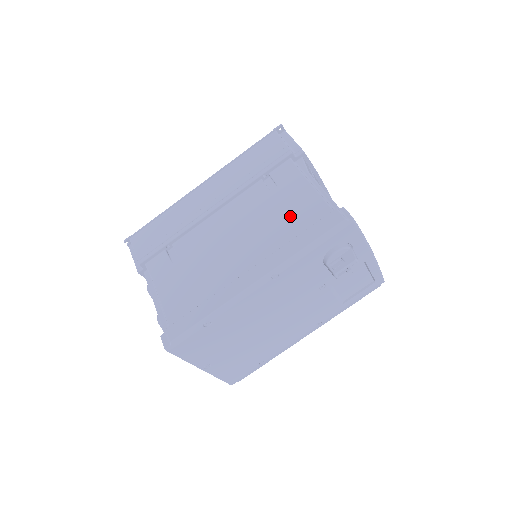
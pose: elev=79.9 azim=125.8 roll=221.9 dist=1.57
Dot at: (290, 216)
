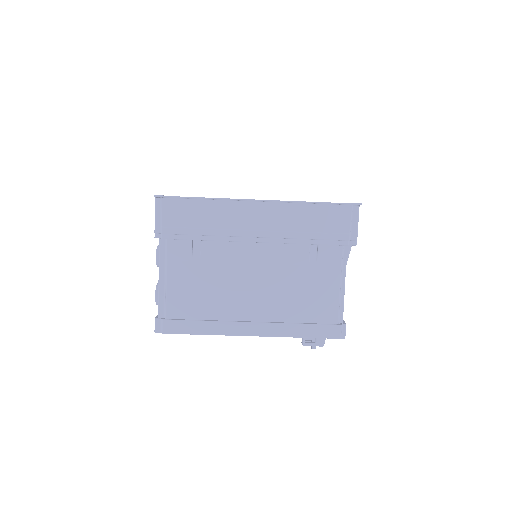
Dot at: (308, 299)
